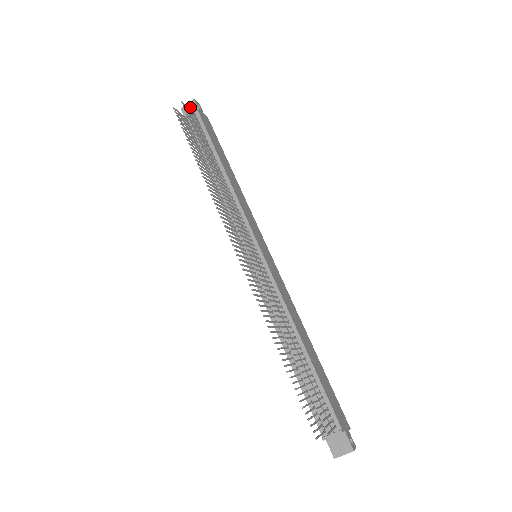
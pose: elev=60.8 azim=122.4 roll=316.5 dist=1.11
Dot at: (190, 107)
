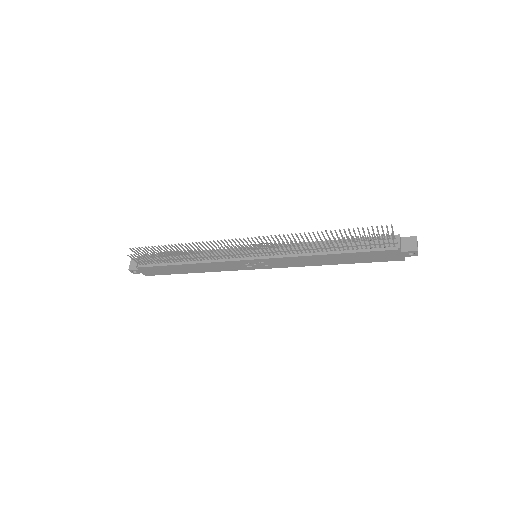
Dot at: (133, 263)
